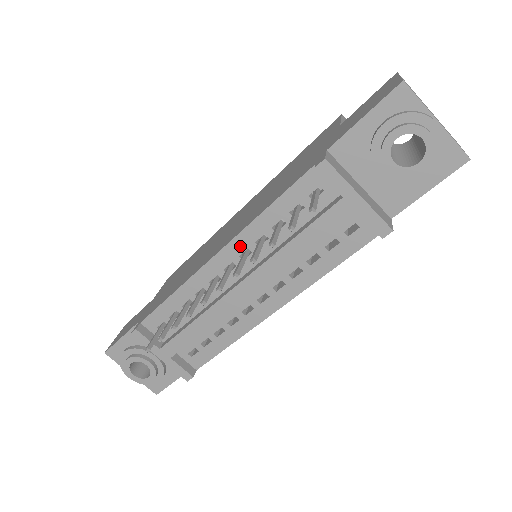
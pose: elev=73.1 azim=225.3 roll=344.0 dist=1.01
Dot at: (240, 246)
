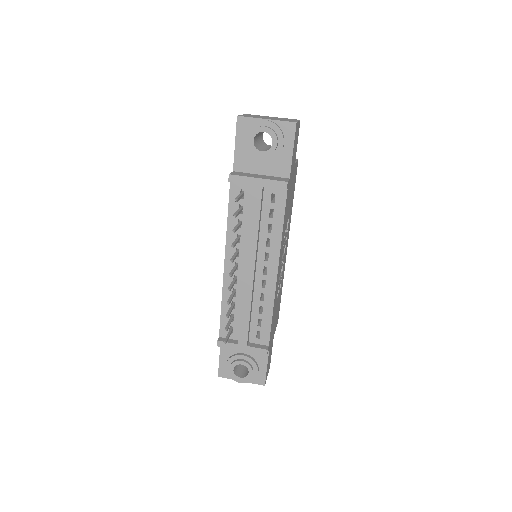
Dot at: (231, 250)
